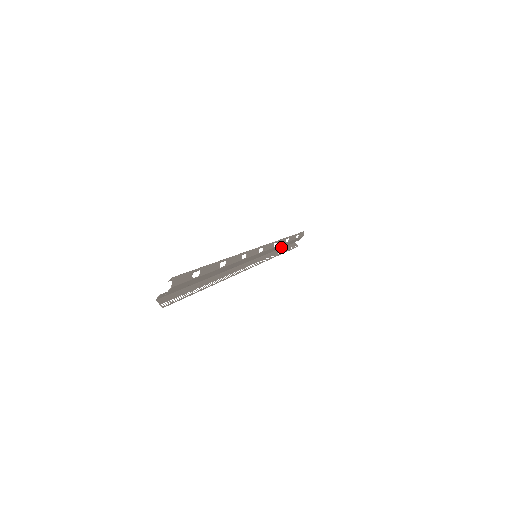
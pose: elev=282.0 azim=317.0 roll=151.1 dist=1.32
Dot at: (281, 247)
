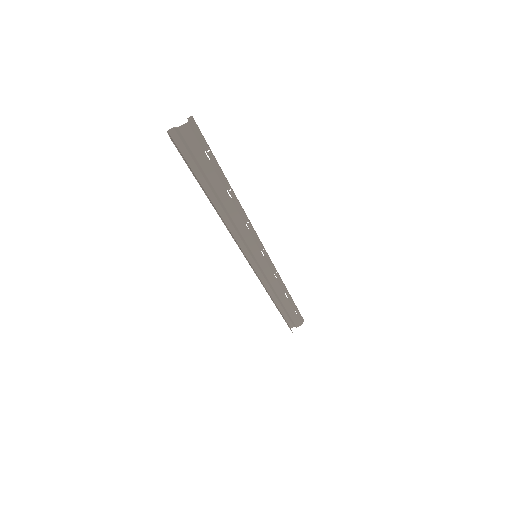
Dot at: (279, 297)
